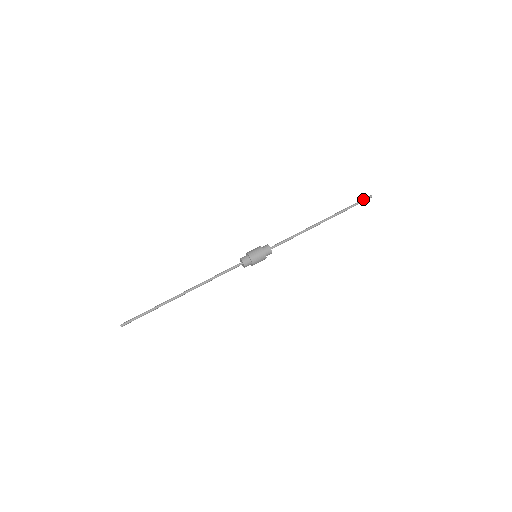
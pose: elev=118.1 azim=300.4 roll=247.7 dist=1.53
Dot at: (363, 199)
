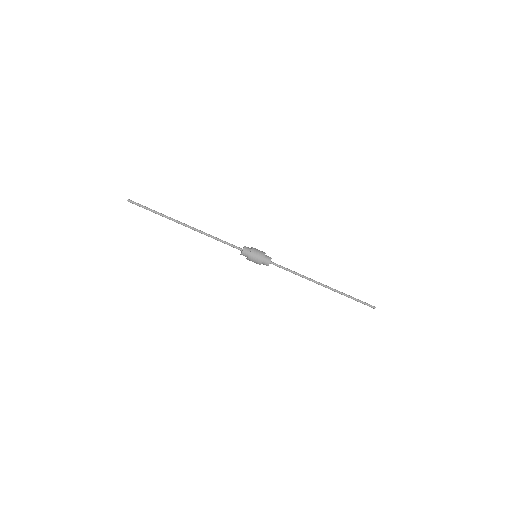
Dot at: occluded
